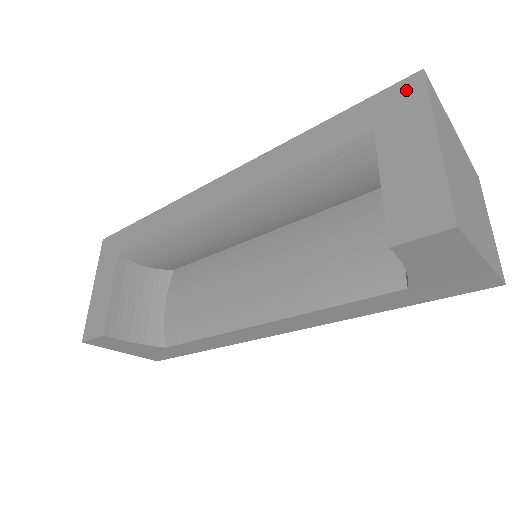
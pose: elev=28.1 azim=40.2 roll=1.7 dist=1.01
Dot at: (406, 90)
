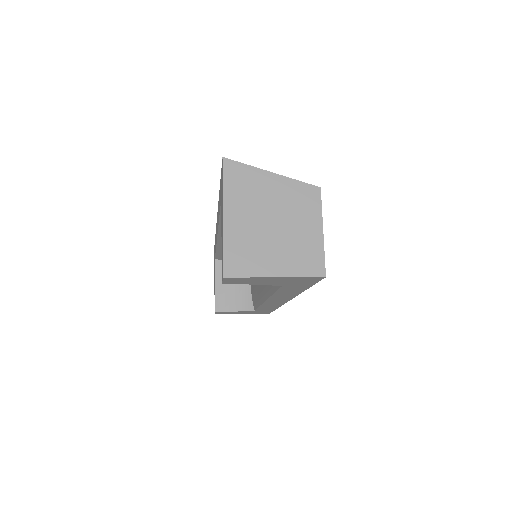
Dot at: occluded
